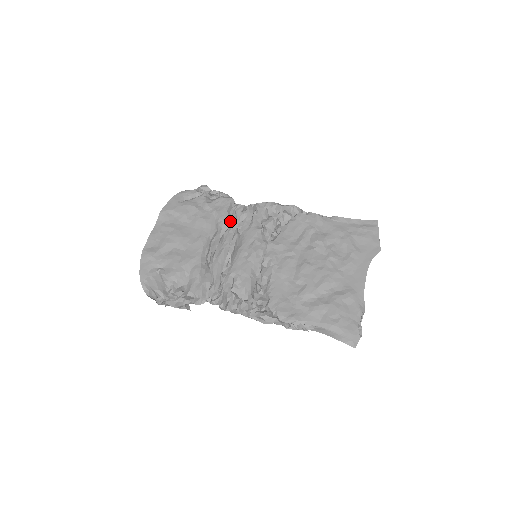
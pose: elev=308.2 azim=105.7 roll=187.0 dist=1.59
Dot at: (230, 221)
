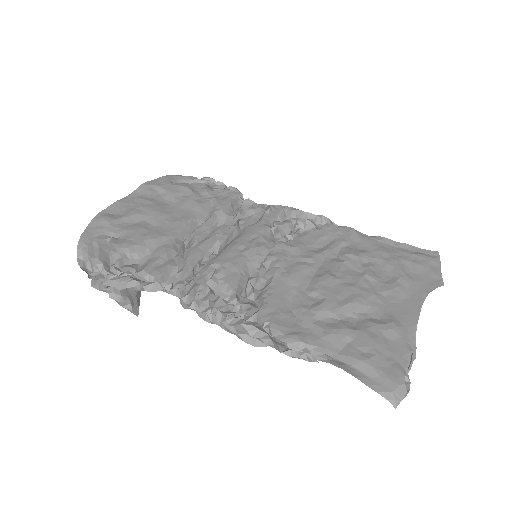
Dot at: (231, 213)
